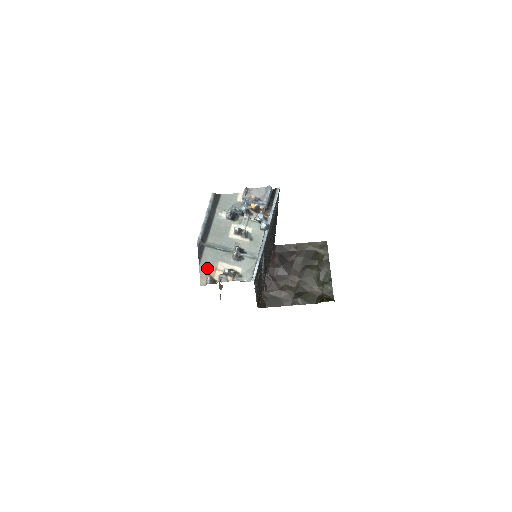
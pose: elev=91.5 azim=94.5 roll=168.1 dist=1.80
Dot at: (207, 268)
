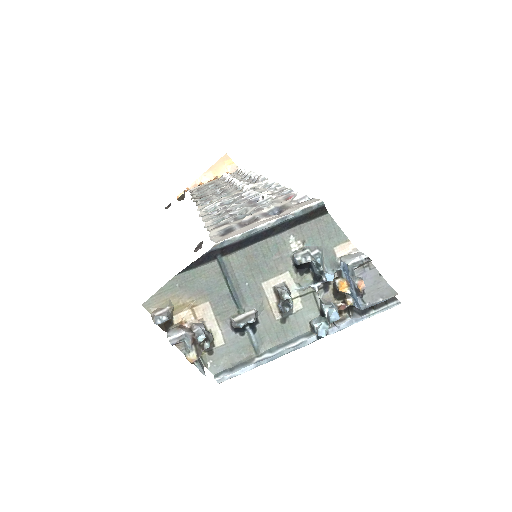
Dot at: (182, 291)
